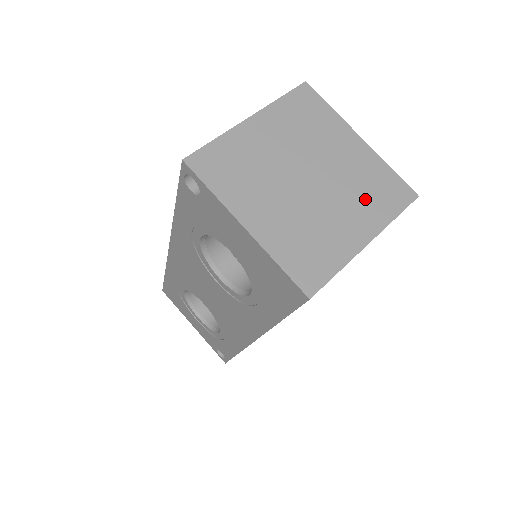
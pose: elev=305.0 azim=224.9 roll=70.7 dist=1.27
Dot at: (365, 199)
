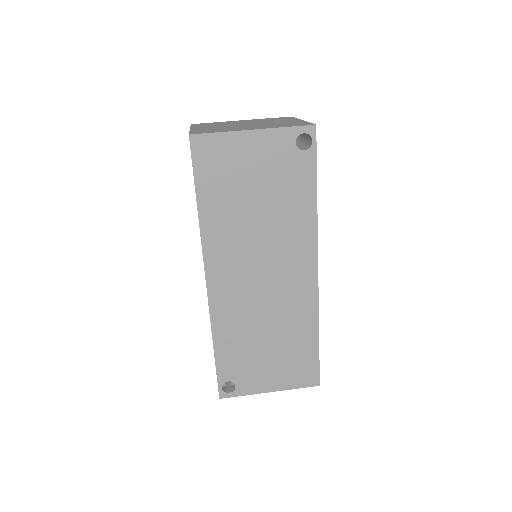
Dot at: (274, 125)
